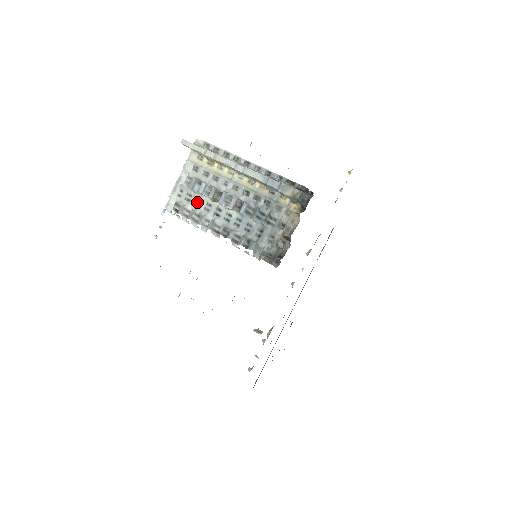
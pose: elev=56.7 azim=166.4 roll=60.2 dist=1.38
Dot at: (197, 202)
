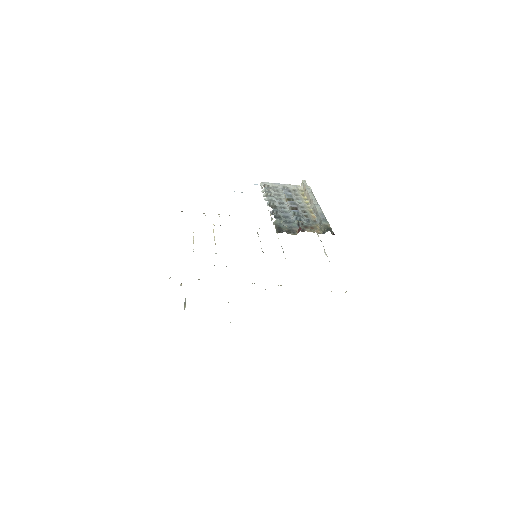
Dot at: (277, 194)
